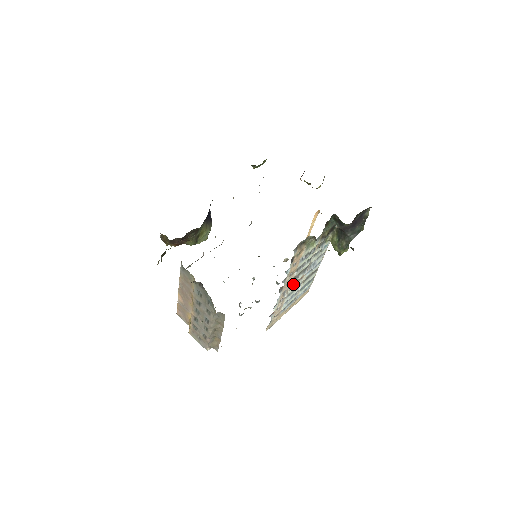
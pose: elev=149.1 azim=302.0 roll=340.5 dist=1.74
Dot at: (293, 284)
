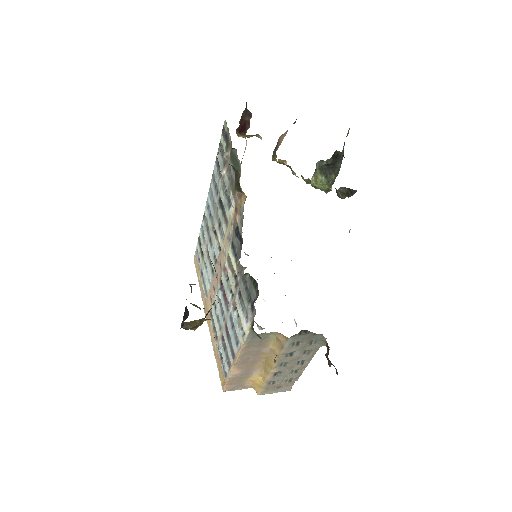
Dot at: occluded
